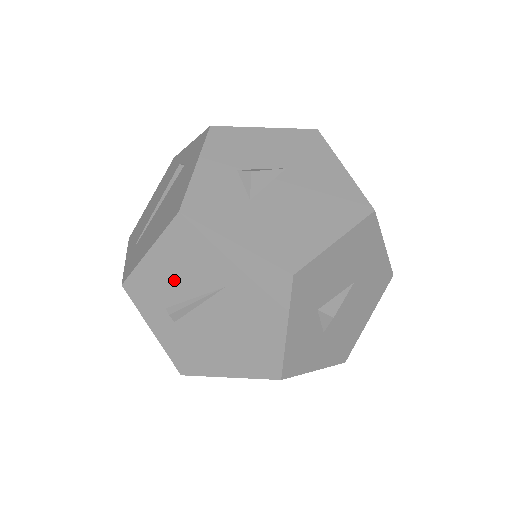
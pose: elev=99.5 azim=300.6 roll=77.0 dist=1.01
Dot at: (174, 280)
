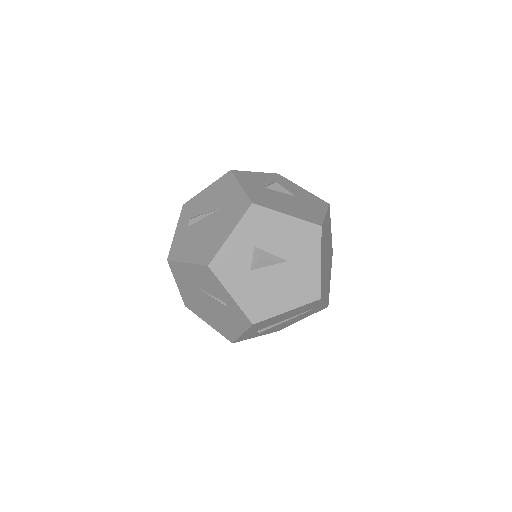
Dot at: (205, 203)
